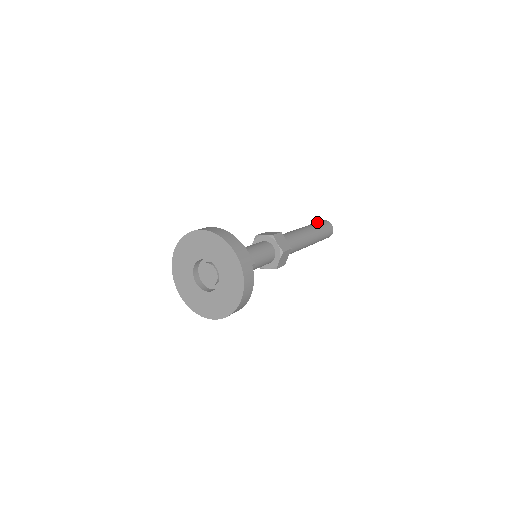
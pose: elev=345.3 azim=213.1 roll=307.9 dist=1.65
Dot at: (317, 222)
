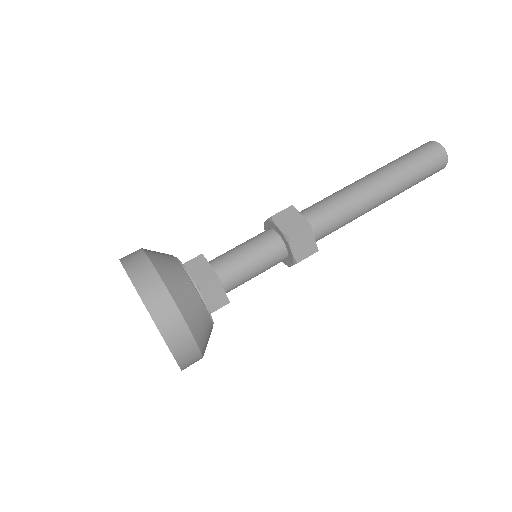
Dot at: (420, 154)
